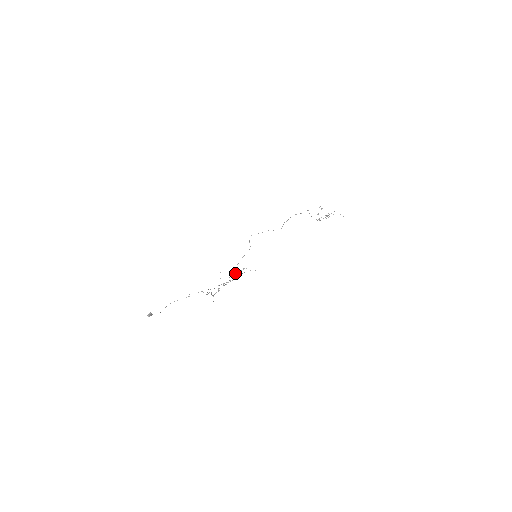
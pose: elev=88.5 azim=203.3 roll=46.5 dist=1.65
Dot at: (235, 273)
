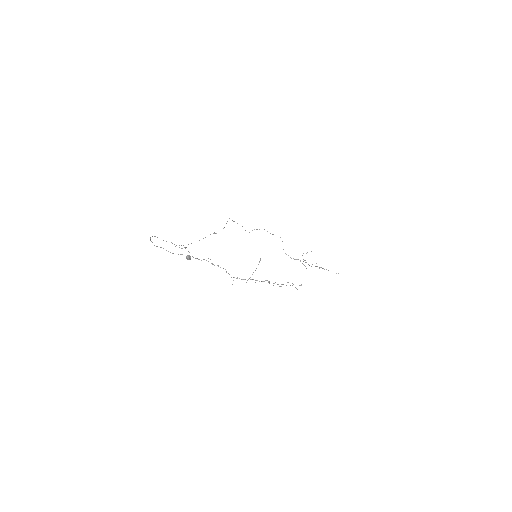
Dot at: occluded
